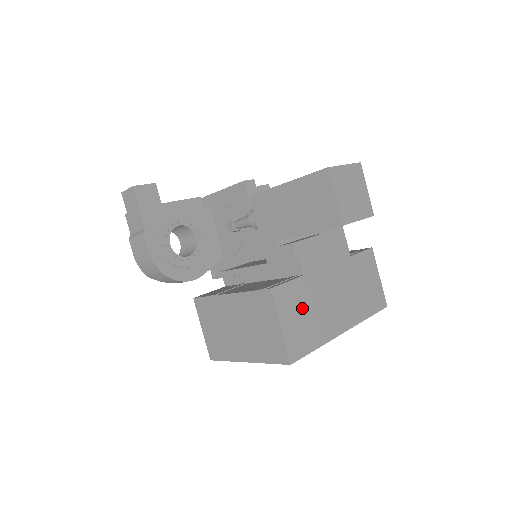
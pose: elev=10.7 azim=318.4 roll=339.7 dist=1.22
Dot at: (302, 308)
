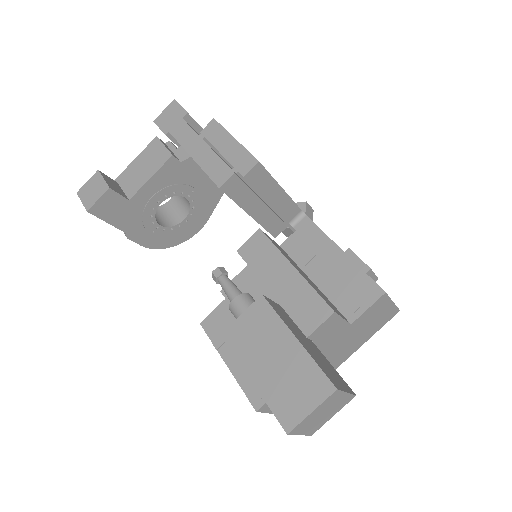
Dot at: occluded
